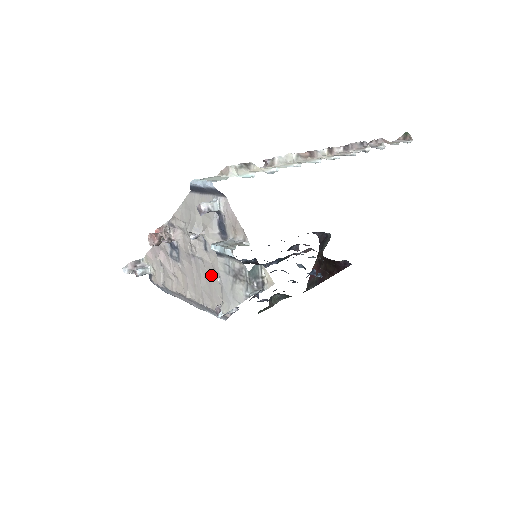
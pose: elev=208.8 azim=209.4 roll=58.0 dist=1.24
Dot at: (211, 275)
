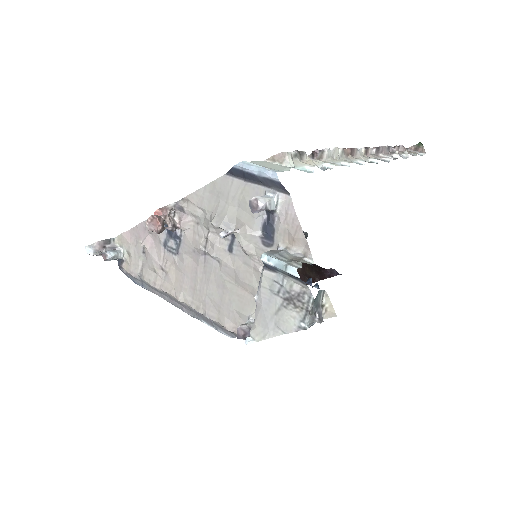
Dot at: (228, 283)
